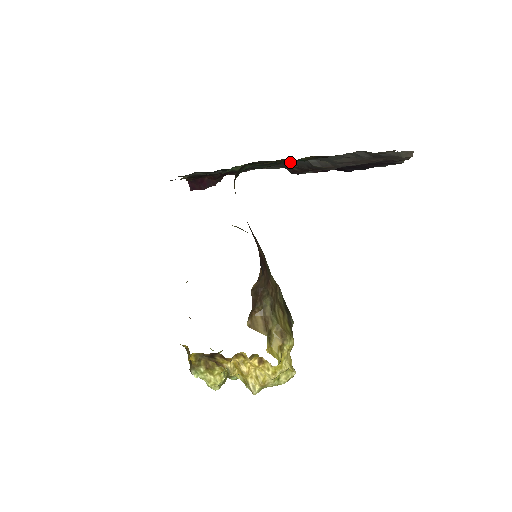
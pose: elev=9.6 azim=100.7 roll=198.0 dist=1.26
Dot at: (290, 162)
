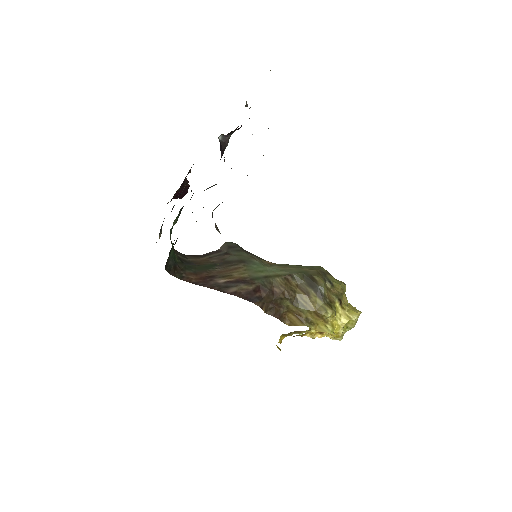
Dot at: occluded
